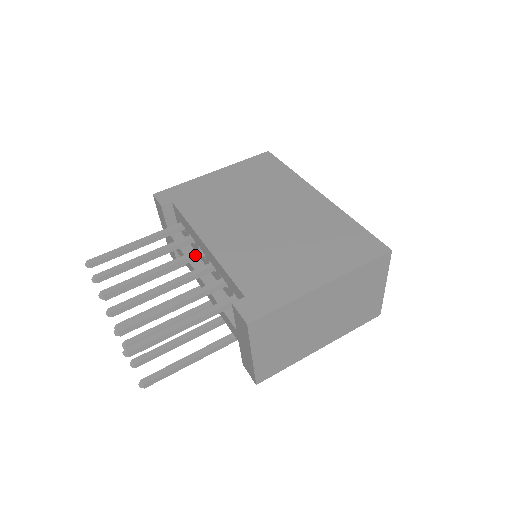
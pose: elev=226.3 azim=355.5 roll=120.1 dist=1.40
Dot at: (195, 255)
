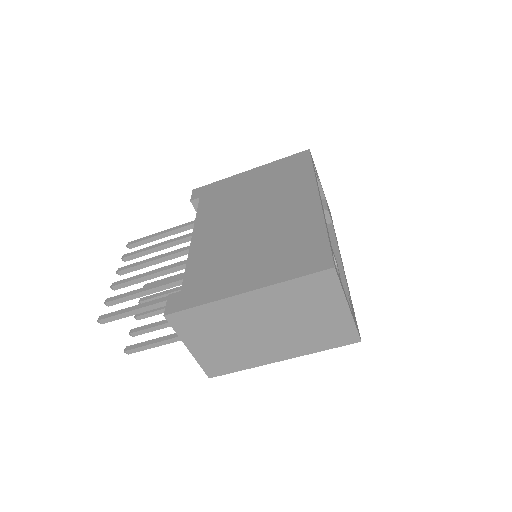
Dot at: occluded
